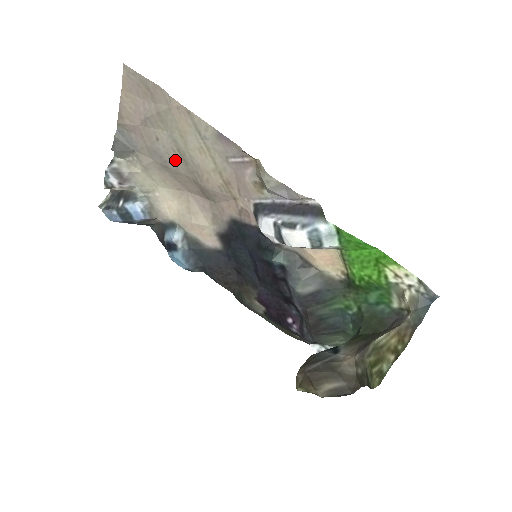
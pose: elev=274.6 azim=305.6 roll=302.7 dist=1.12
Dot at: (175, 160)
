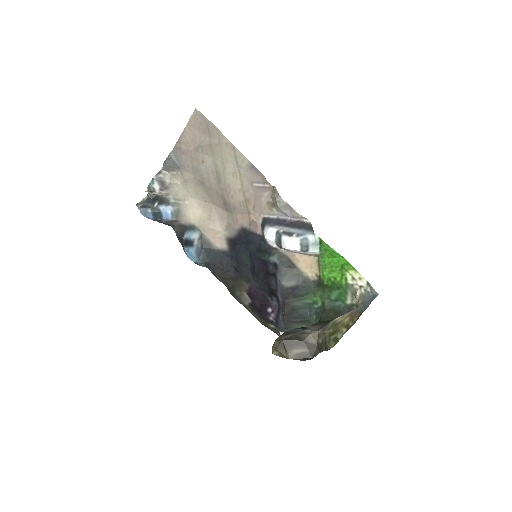
Dot at: (211, 179)
